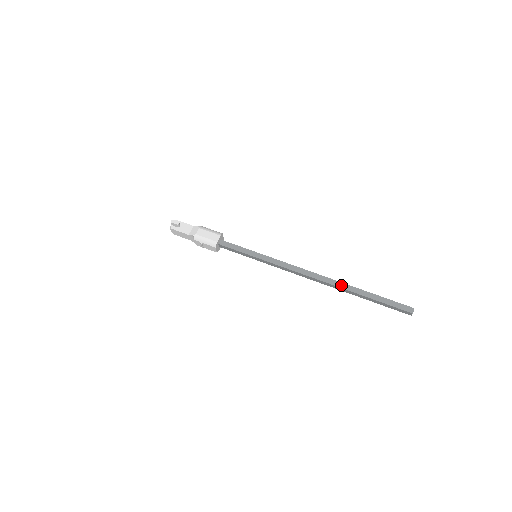
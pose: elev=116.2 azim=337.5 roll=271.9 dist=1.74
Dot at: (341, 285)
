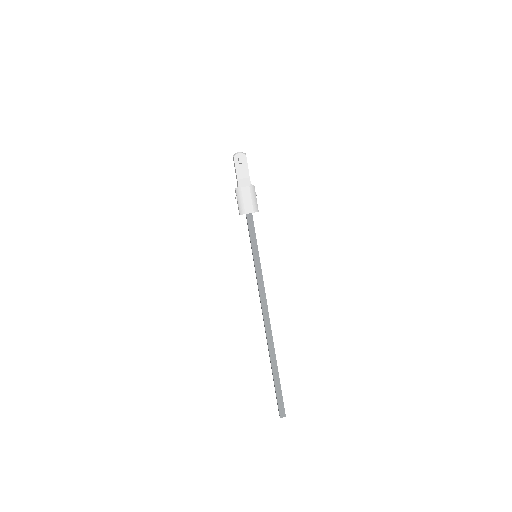
Dot at: (271, 348)
